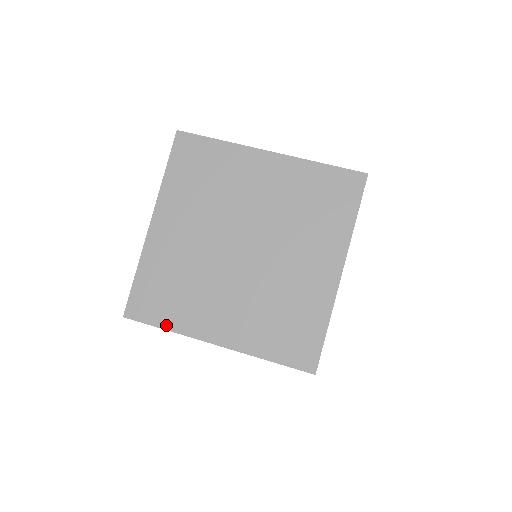
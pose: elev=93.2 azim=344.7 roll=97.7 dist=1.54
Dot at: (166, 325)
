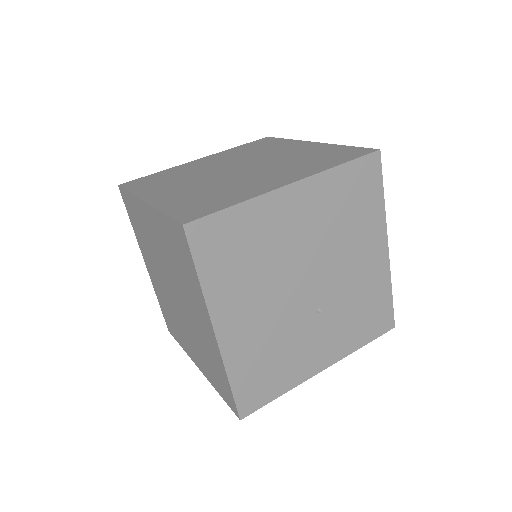
Dot at: (133, 190)
